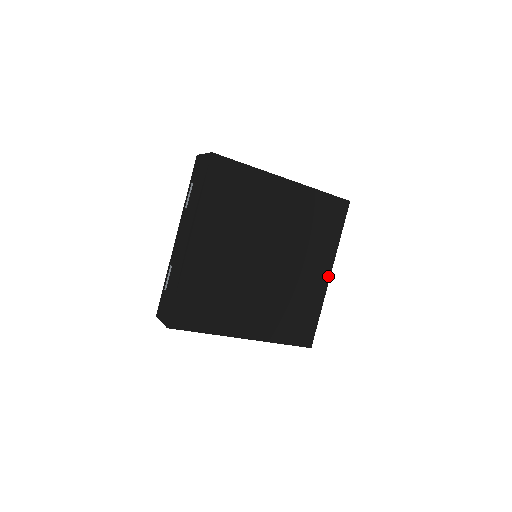
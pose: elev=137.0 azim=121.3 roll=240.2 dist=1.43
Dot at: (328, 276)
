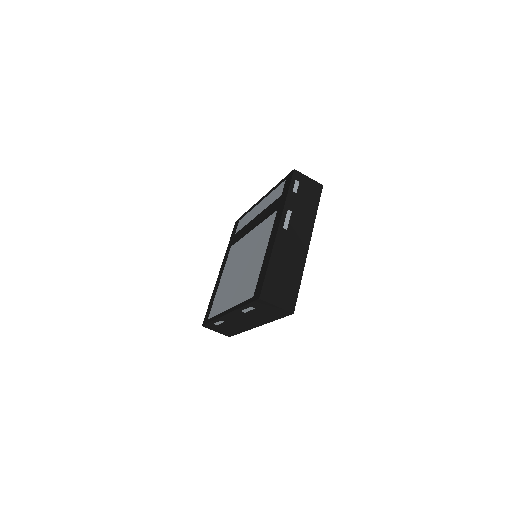
Dot at: occluded
